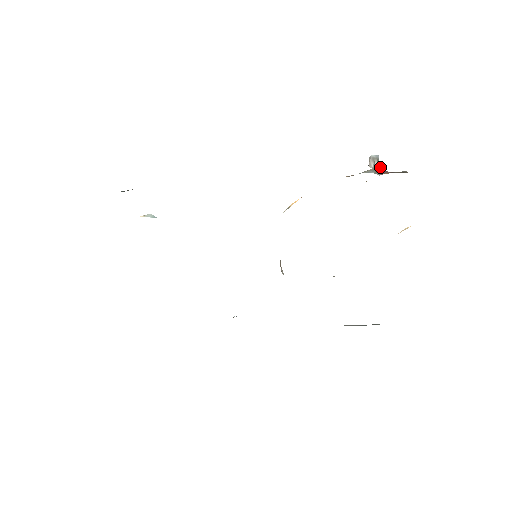
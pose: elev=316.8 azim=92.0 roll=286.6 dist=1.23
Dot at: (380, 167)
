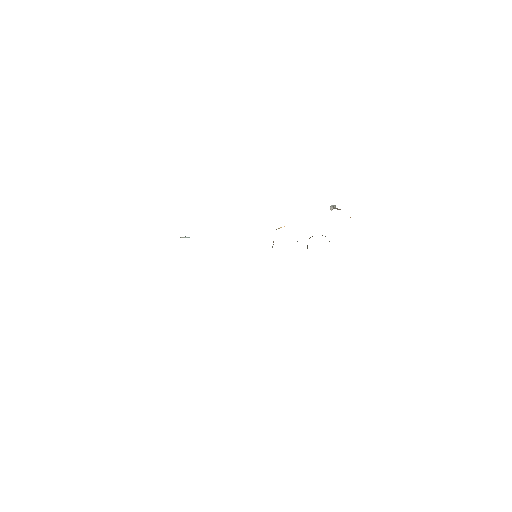
Dot at: (337, 208)
